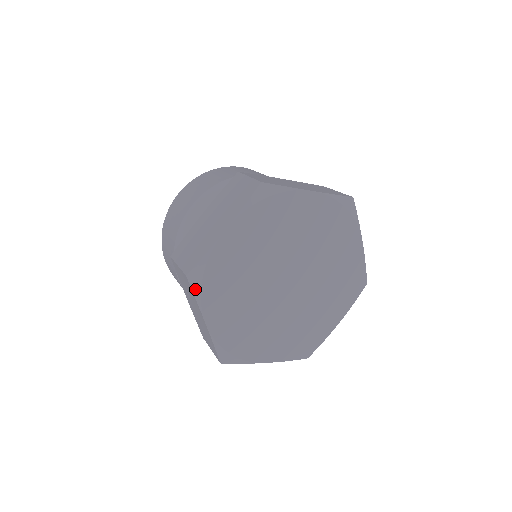
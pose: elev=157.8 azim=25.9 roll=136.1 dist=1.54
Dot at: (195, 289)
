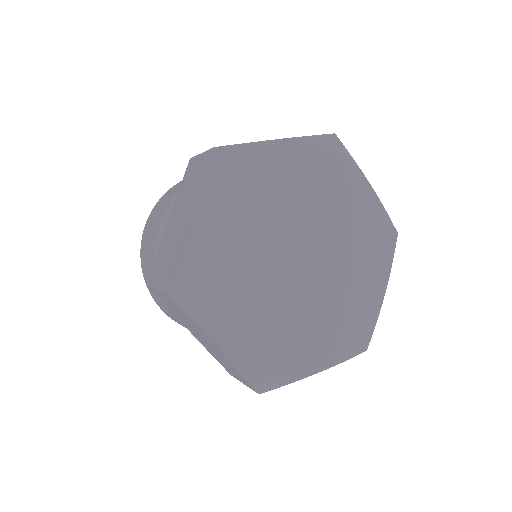
Dot at: (213, 168)
